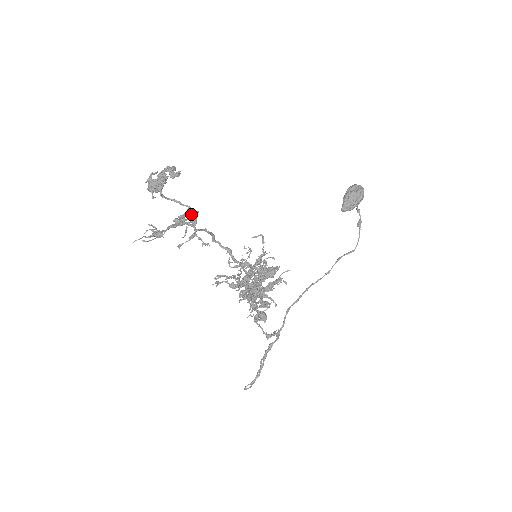
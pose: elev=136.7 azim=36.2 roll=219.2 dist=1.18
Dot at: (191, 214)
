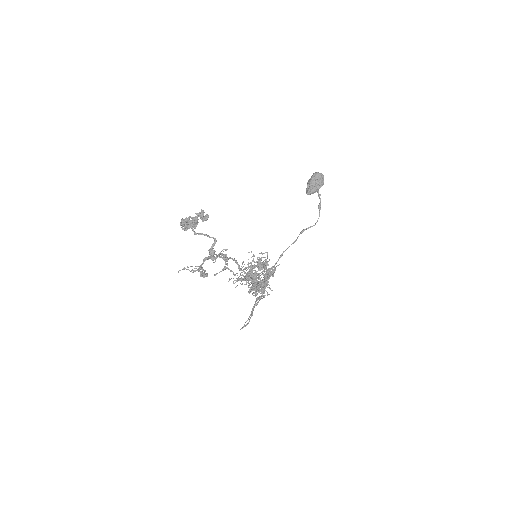
Dot at: occluded
